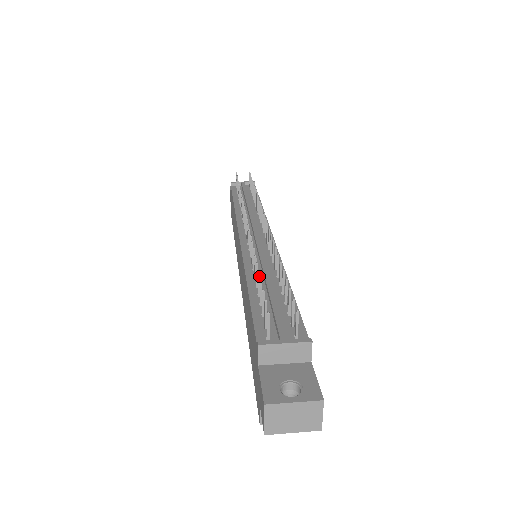
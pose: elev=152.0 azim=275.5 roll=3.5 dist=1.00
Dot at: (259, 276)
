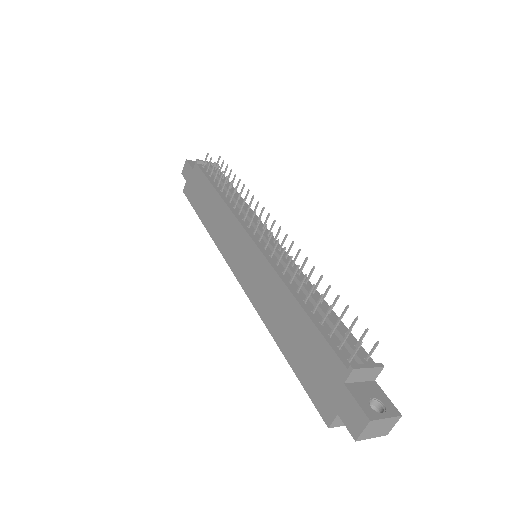
Dot at: (321, 298)
